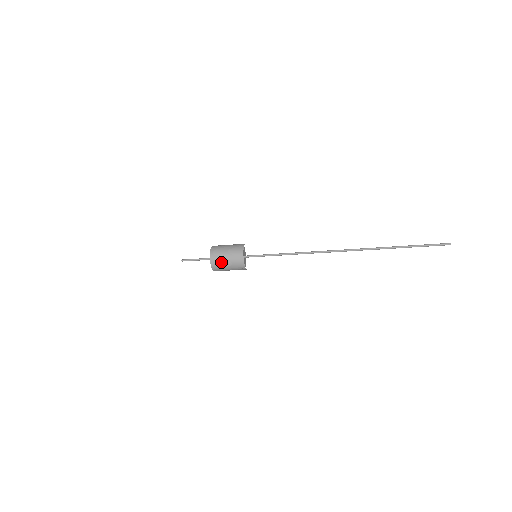
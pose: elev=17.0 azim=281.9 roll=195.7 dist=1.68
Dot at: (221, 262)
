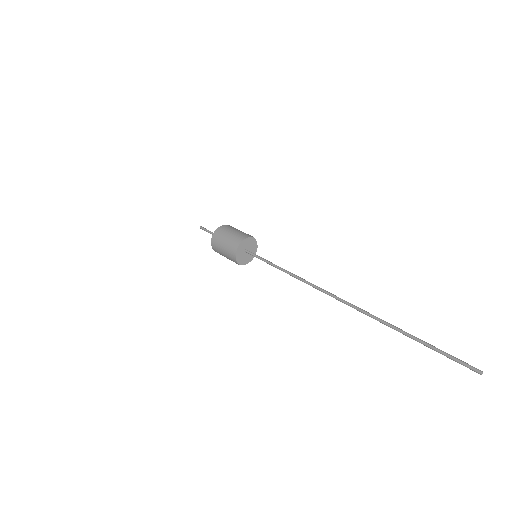
Dot at: (219, 247)
